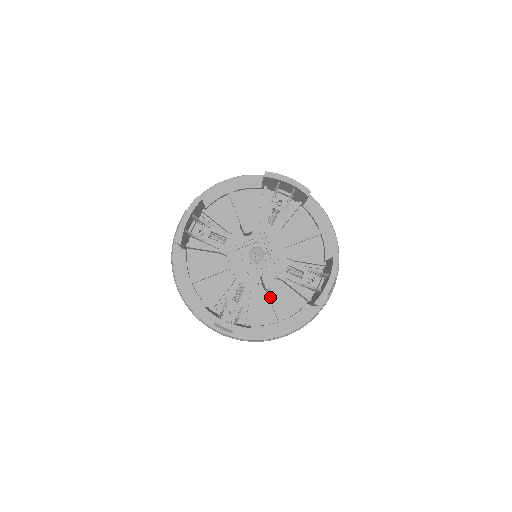
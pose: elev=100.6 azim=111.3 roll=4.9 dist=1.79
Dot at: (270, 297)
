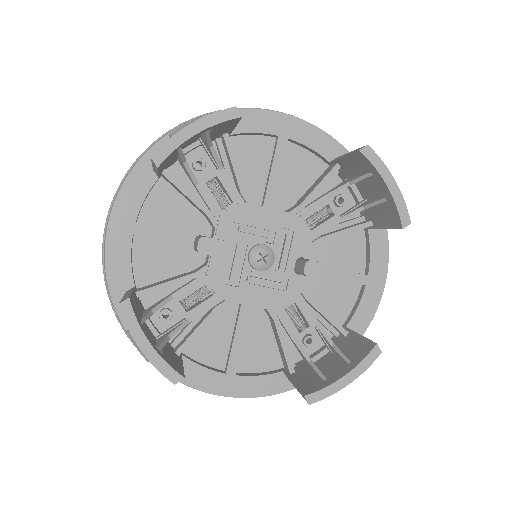
Dot at: occluded
